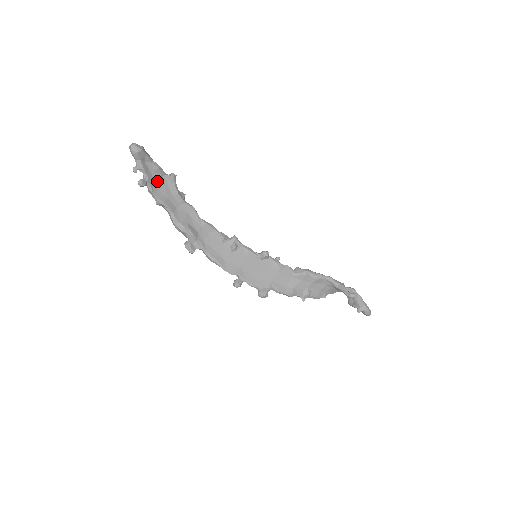
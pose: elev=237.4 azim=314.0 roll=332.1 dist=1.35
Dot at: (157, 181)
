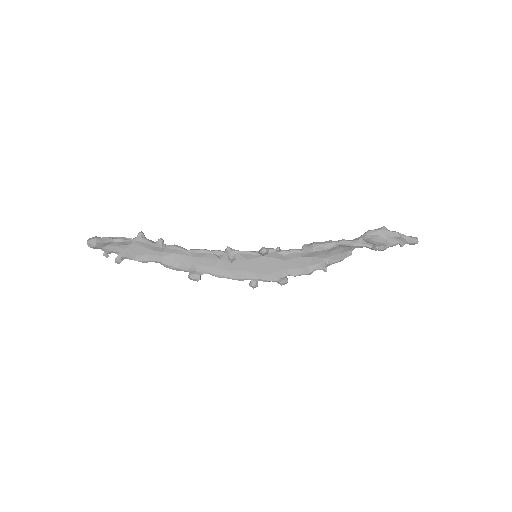
Dot at: (130, 249)
